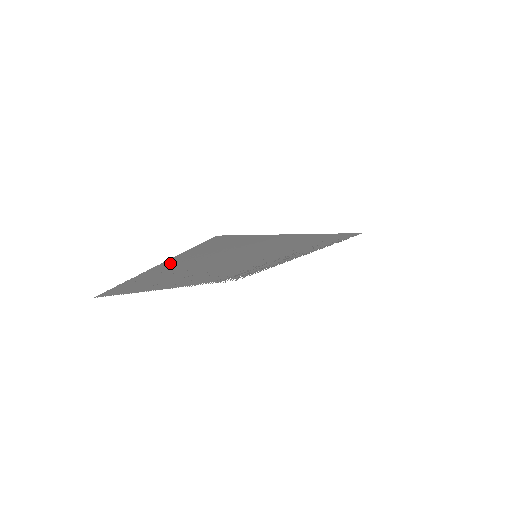
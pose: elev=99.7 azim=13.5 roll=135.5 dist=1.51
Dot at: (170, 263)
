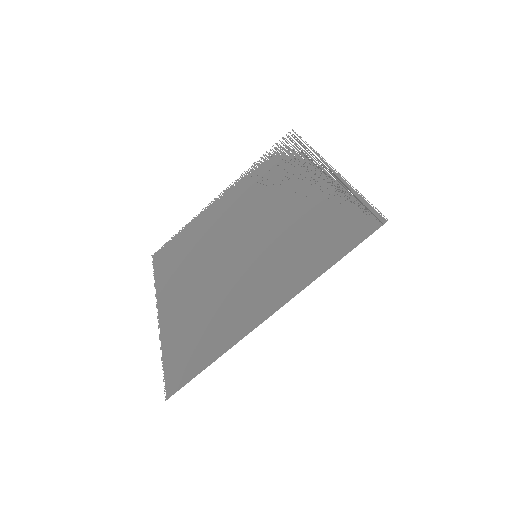
Dot at: (170, 323)
